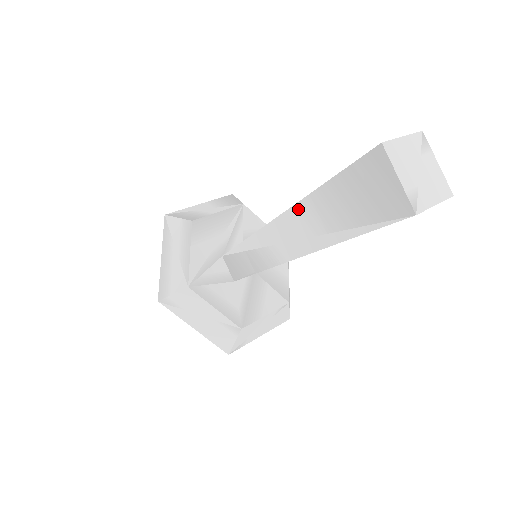
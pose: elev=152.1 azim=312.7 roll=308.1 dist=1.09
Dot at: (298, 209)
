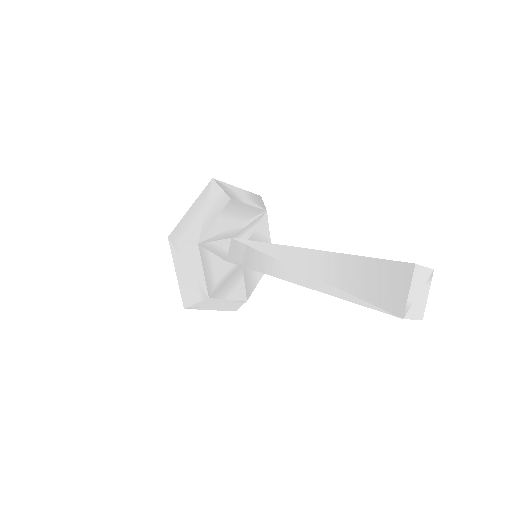
Dot at: (324, 255)
